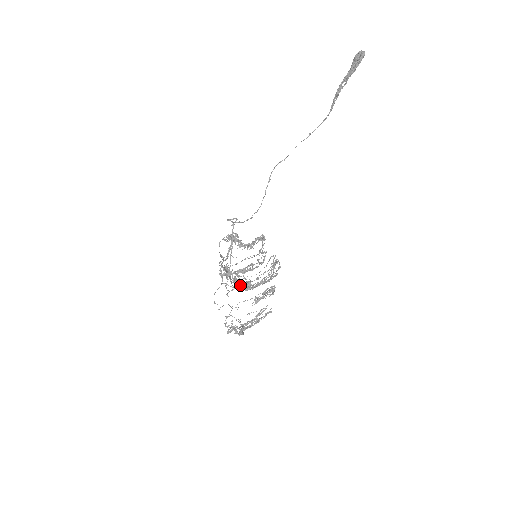
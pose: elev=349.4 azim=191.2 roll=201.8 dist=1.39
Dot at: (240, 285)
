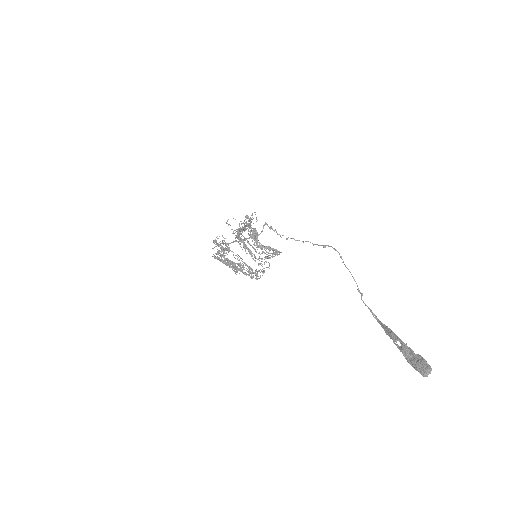
Dot at: (224, 255)
